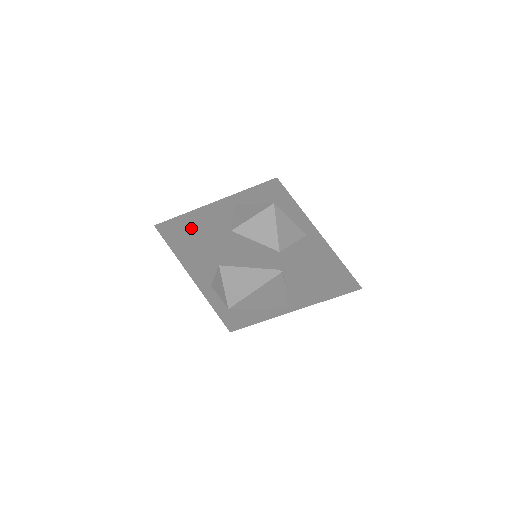
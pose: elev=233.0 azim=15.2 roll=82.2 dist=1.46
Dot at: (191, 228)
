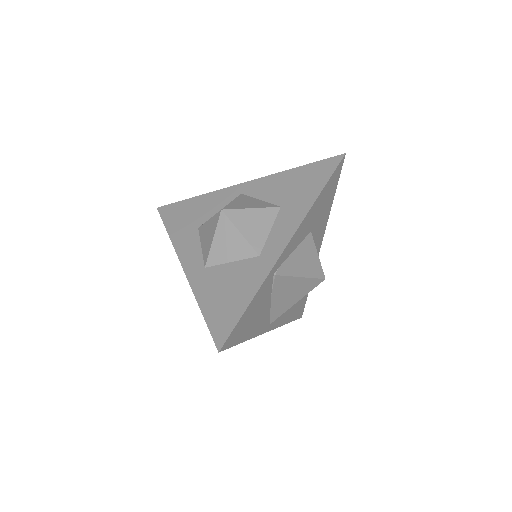
Dot at: (174, 217)
